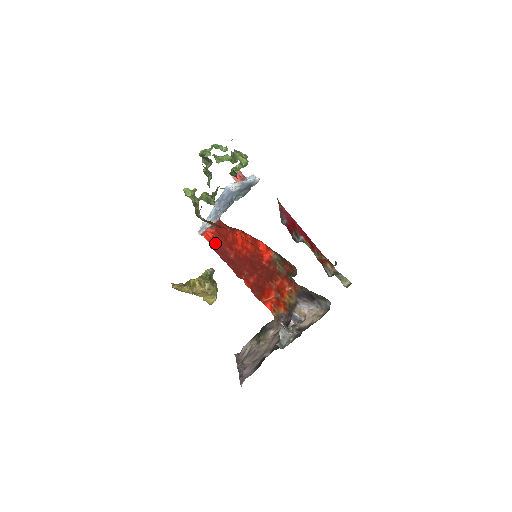
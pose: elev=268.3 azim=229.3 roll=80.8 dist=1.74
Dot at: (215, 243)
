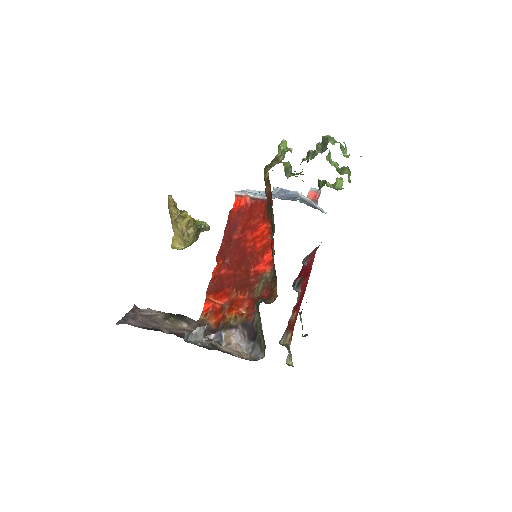
Dot at: (237, 213)
